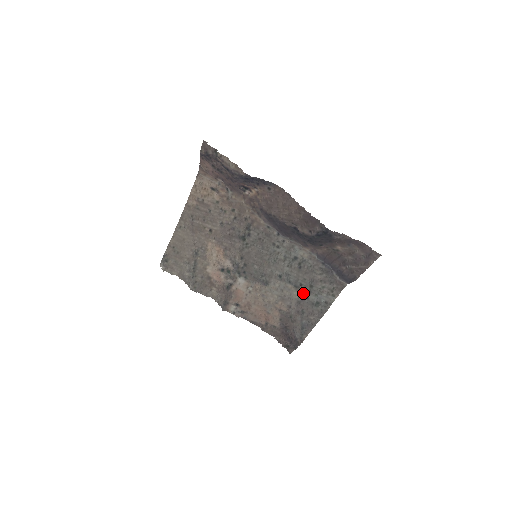
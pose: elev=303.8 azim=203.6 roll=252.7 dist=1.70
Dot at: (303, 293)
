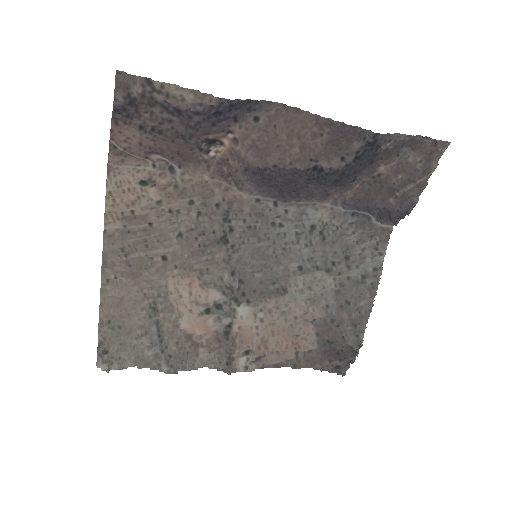
Dot at: (340, 274)
